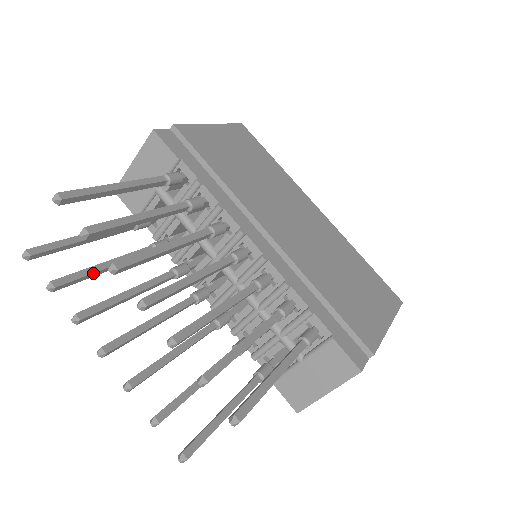
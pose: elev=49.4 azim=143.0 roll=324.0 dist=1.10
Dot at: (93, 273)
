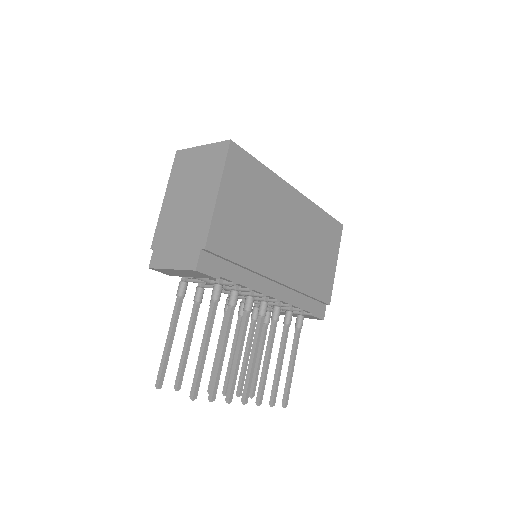
Dot at: occluded
